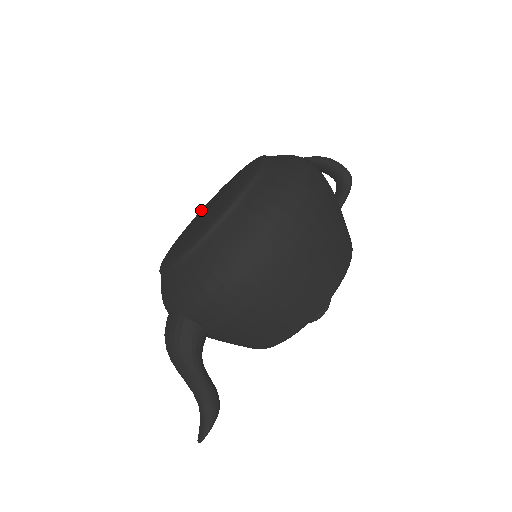
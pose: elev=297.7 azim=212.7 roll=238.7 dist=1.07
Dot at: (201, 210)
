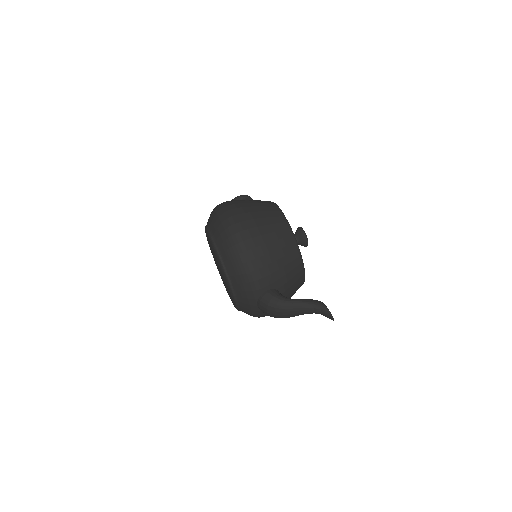
Dot at: occluded
